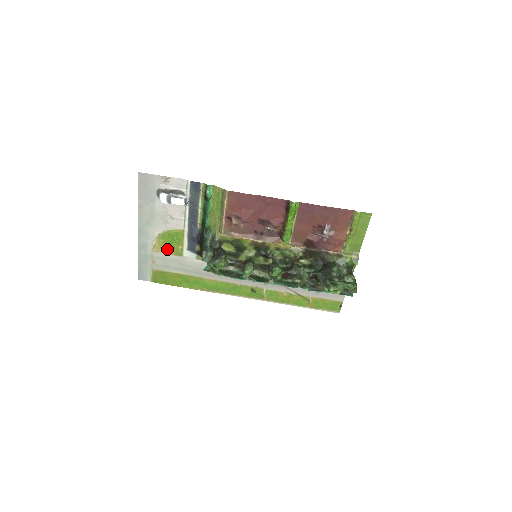
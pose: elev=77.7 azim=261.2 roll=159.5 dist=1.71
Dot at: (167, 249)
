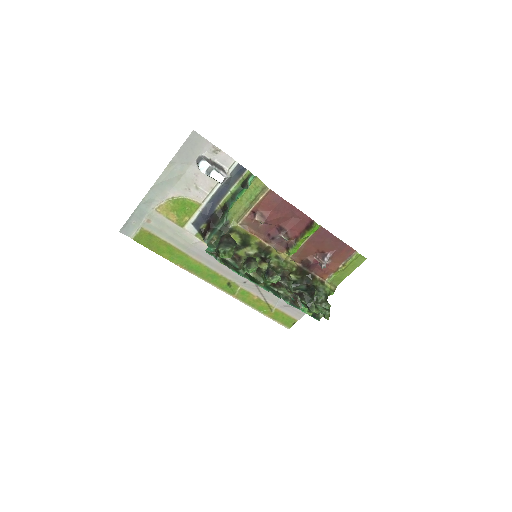
Dot at: (171, 215)
